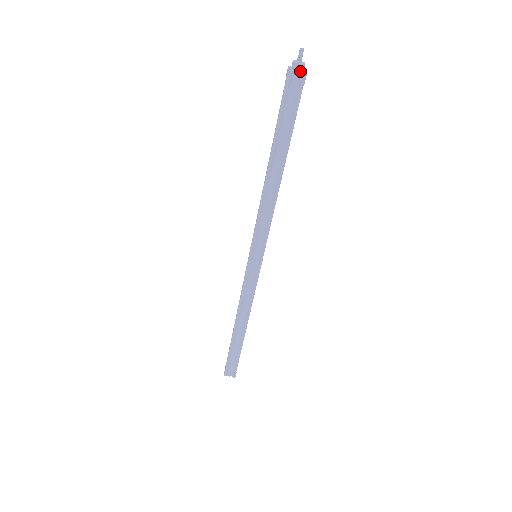
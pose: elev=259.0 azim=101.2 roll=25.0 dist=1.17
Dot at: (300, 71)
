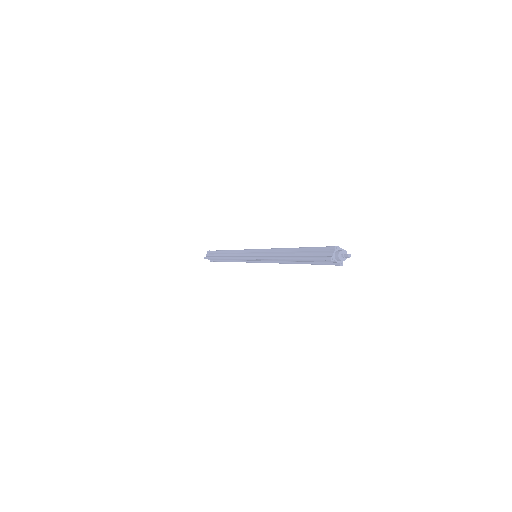
Dot at: (340, 261)
